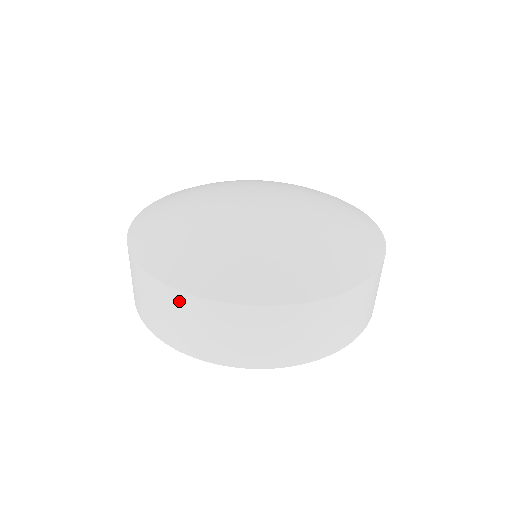
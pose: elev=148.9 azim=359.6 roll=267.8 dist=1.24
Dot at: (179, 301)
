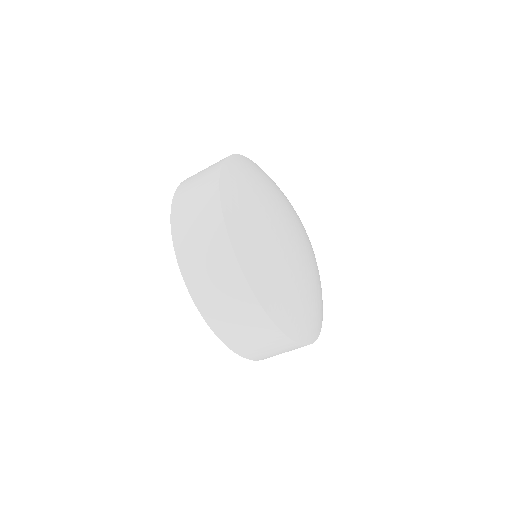
Dot at: (251, 307)
